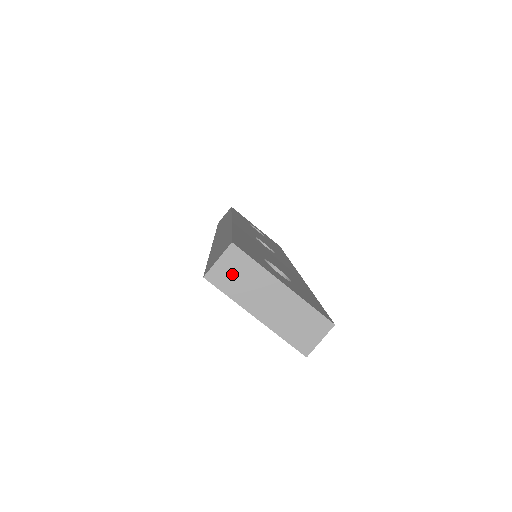
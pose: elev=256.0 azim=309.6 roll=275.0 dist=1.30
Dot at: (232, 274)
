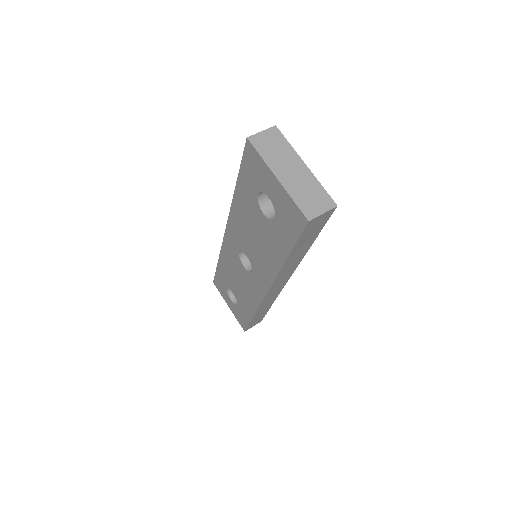
Dot at: (269, 143)
